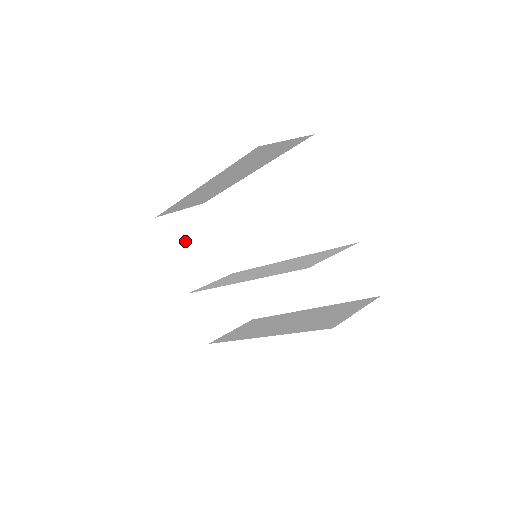
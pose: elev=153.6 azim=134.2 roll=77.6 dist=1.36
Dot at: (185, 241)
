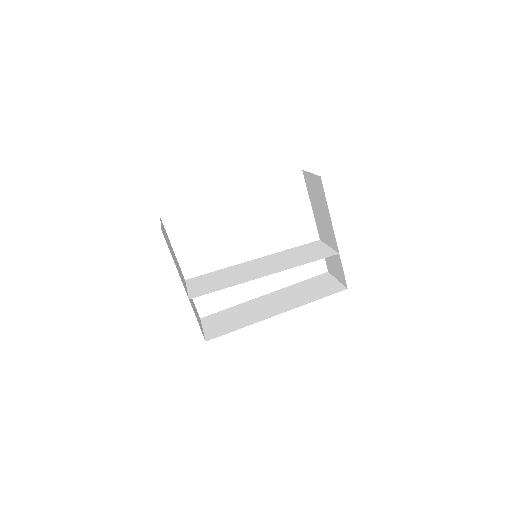
Dot at: (171, 252)
